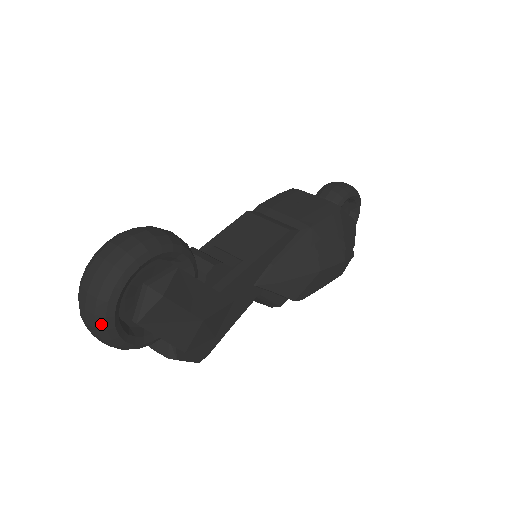
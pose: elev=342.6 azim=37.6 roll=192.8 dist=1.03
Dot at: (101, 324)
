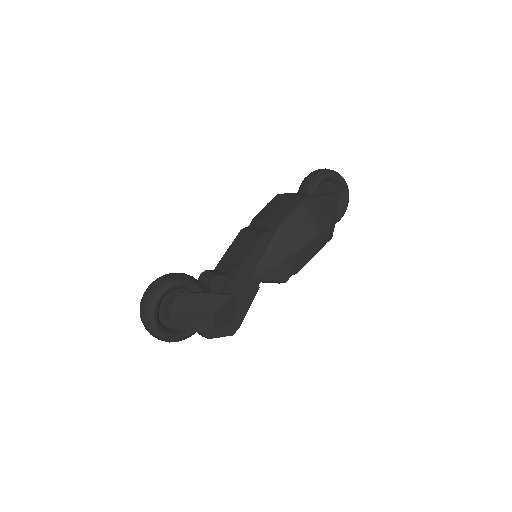
Dot at: (154, 334)
